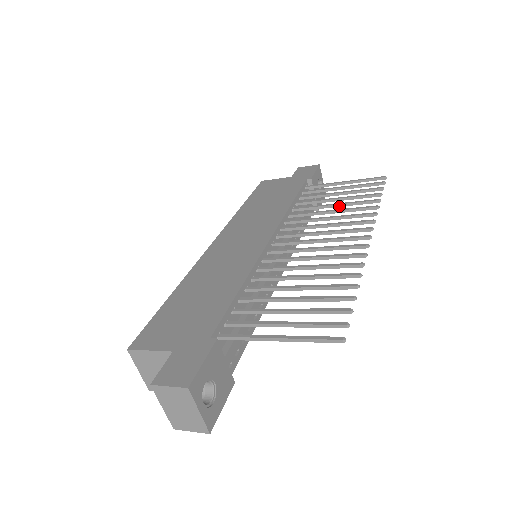
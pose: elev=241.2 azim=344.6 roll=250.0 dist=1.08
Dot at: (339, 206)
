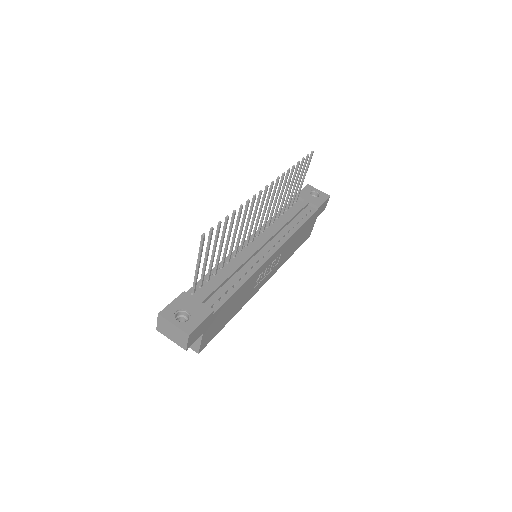
Dot at: (286, 191)
